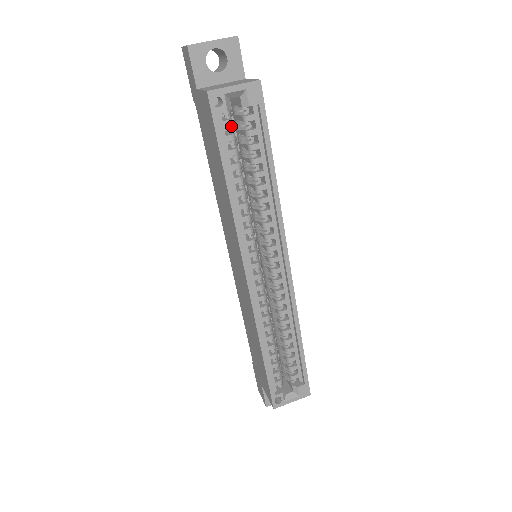
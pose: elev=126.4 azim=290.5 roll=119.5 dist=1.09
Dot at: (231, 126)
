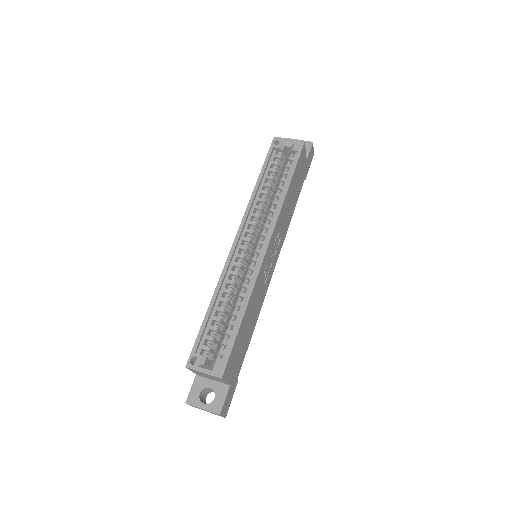
Dot at: (279, 160)
